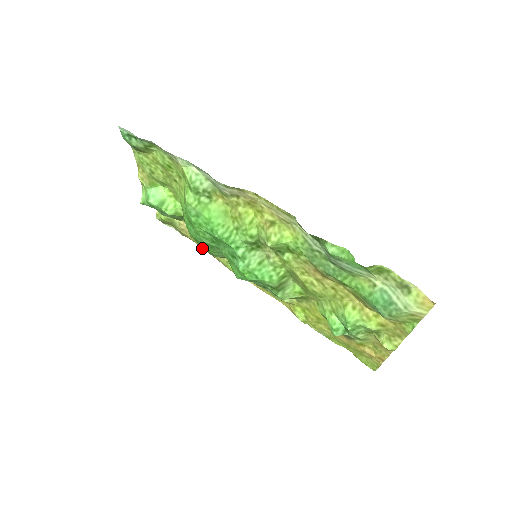
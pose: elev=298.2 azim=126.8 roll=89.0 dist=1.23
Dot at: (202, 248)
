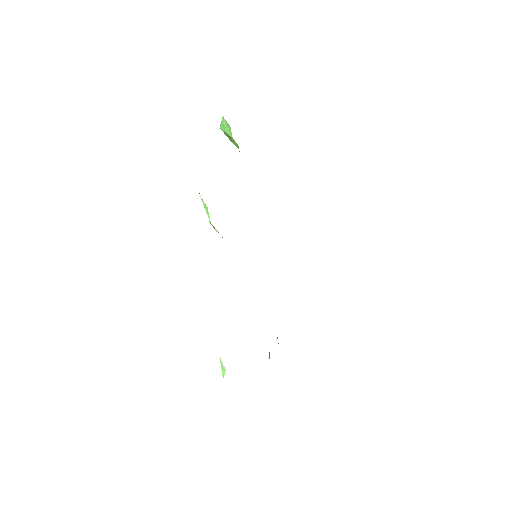
Dot at: occluded
